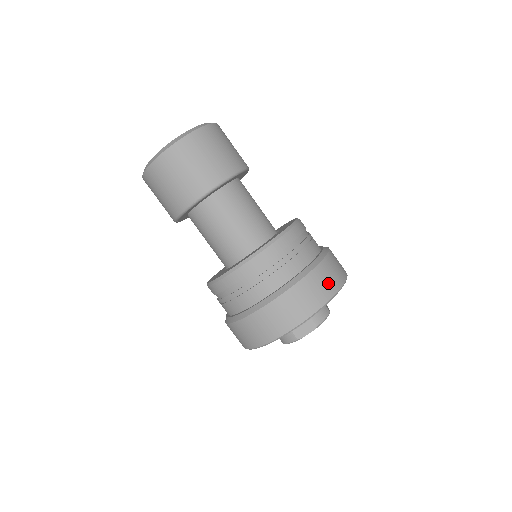
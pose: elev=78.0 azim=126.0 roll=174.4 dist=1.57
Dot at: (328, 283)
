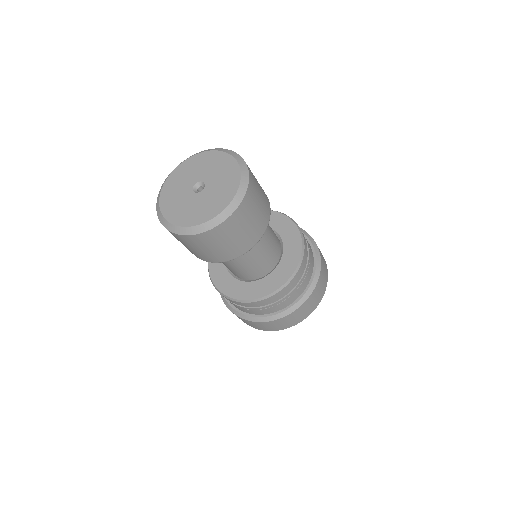
Dot at: (317, 299)
